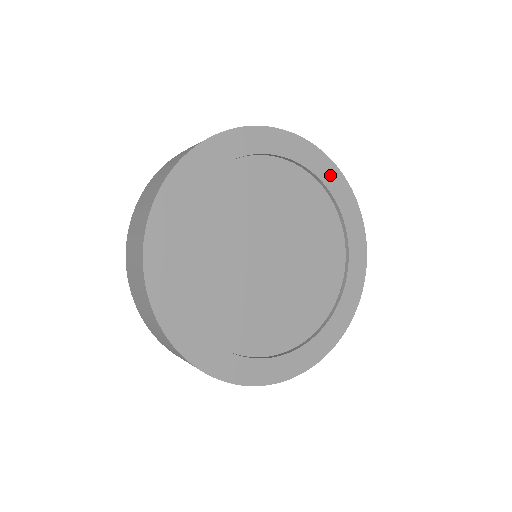
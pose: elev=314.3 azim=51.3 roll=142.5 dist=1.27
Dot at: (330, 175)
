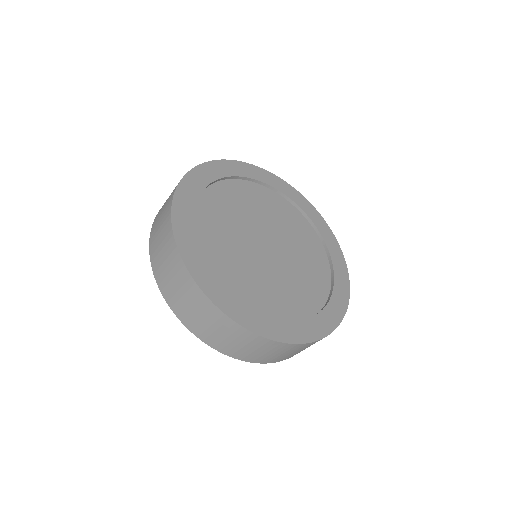
Dot at: (297, 198)
